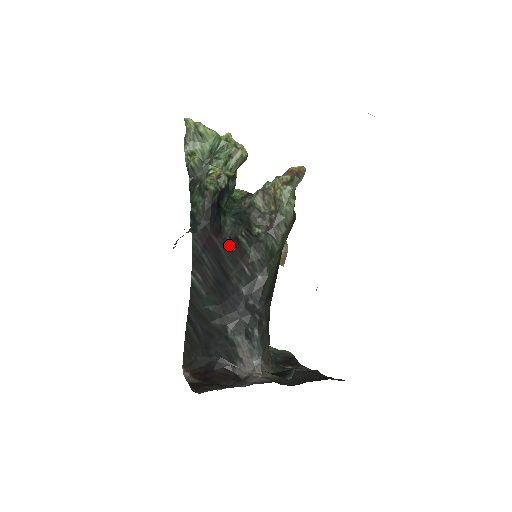
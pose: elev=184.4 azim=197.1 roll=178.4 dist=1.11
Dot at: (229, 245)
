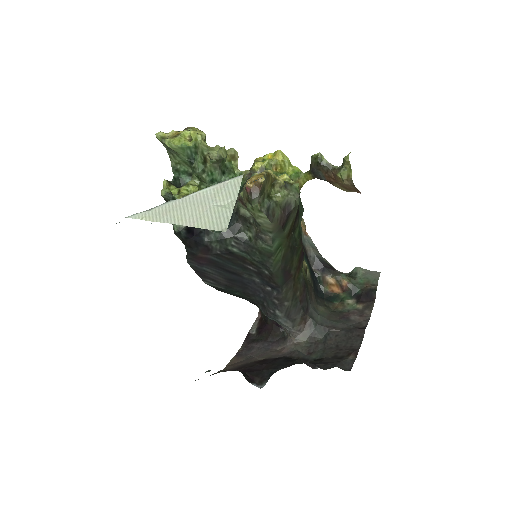
Dot at: (223, 256)
